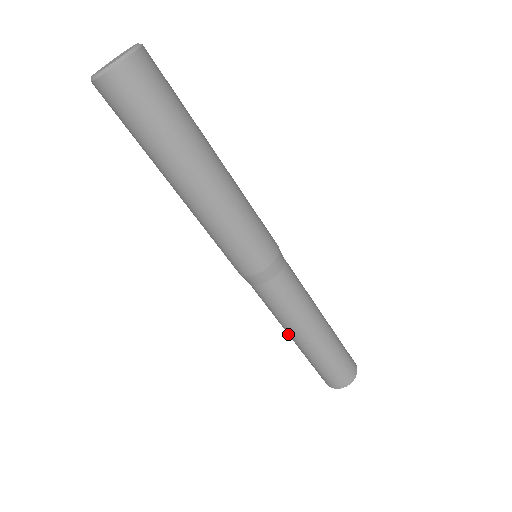
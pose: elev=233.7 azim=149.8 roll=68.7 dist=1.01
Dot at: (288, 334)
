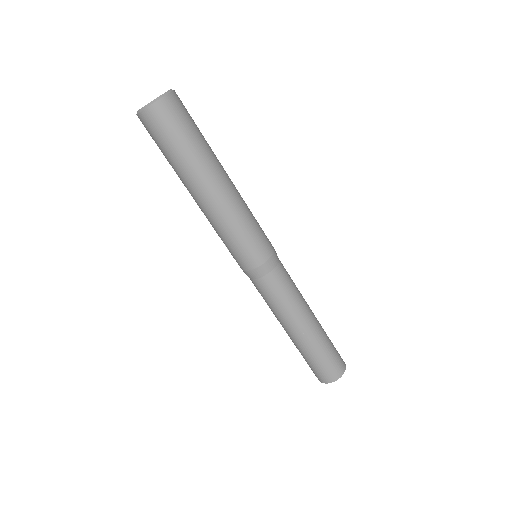
Dot at: (284, 329)
